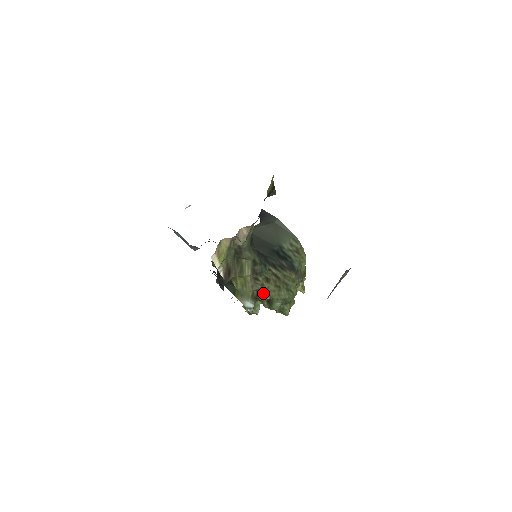
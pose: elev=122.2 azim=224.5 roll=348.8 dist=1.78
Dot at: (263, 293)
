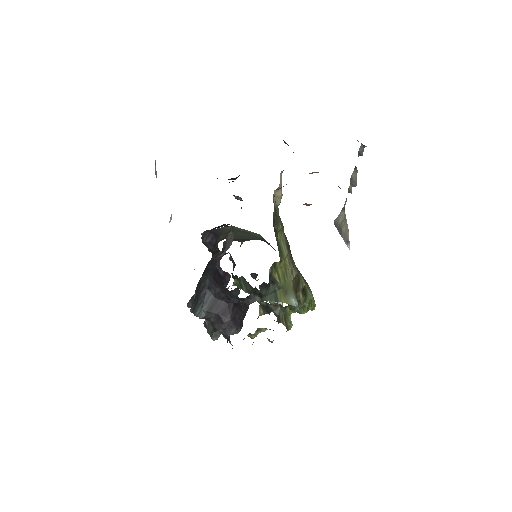
Dot at: (299, 279)
